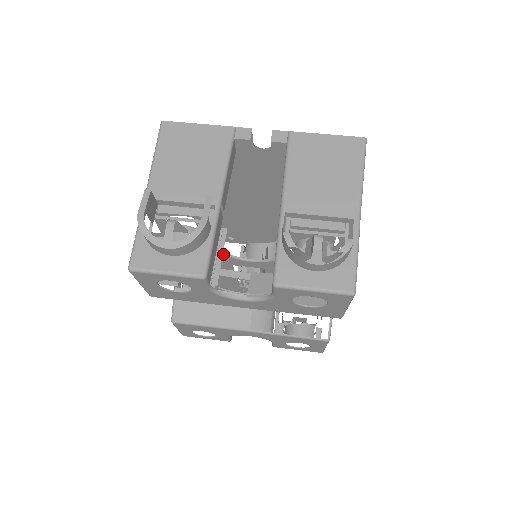
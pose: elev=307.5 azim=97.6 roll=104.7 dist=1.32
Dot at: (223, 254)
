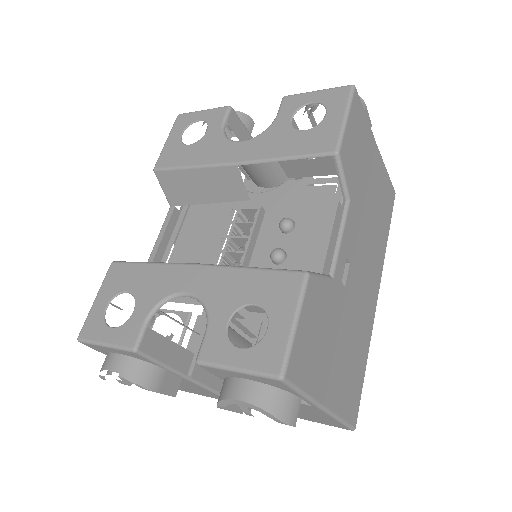
Dot at: occluded
